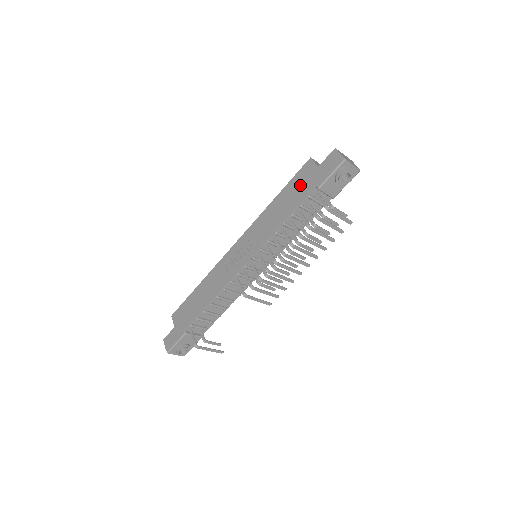
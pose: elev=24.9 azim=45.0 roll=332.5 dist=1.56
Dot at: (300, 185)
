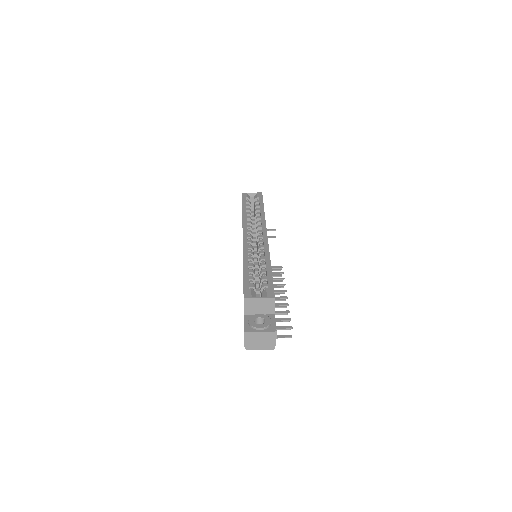
Dot at: occluded
